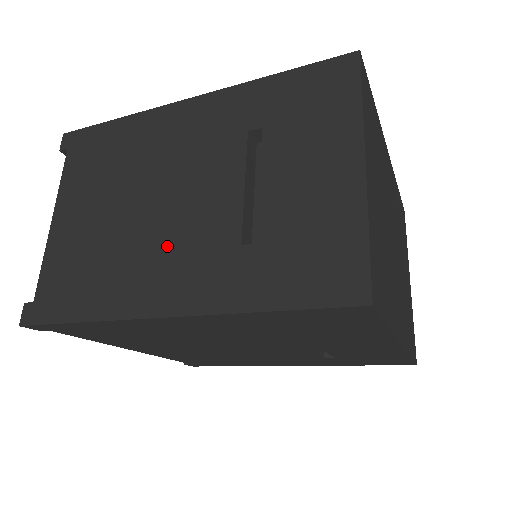
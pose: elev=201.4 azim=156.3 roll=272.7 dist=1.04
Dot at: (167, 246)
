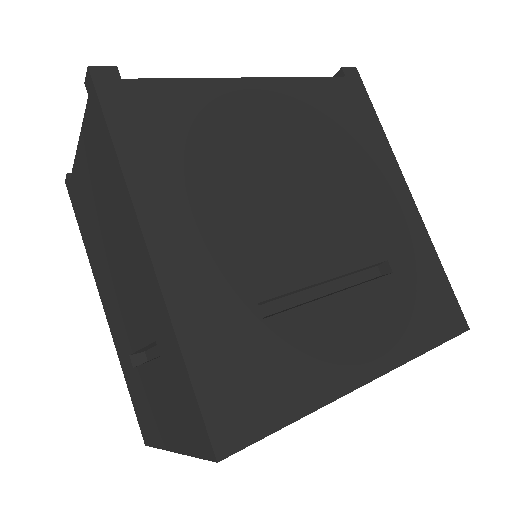
Dot at: (111, 291)
